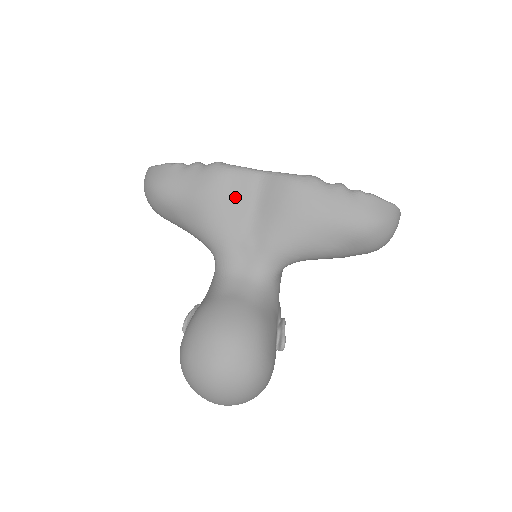
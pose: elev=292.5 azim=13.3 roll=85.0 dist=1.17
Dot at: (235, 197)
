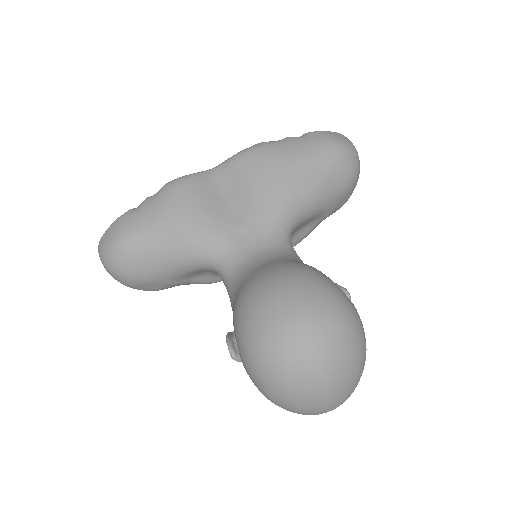
Dot at: (202, 195)
